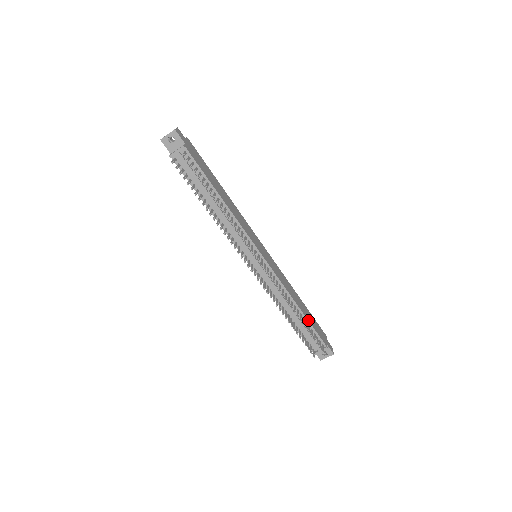
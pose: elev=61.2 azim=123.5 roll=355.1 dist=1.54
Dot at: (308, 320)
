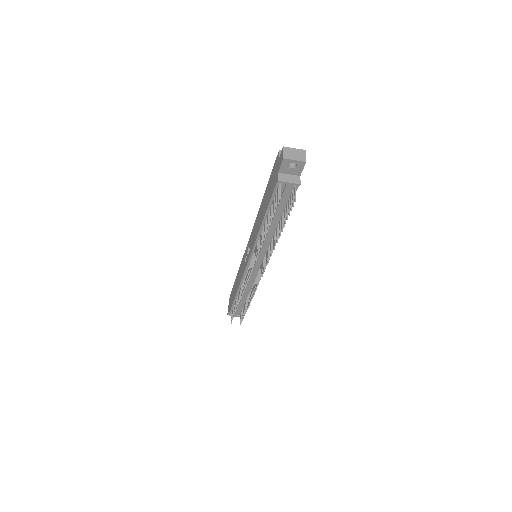
Dot at: occluded
